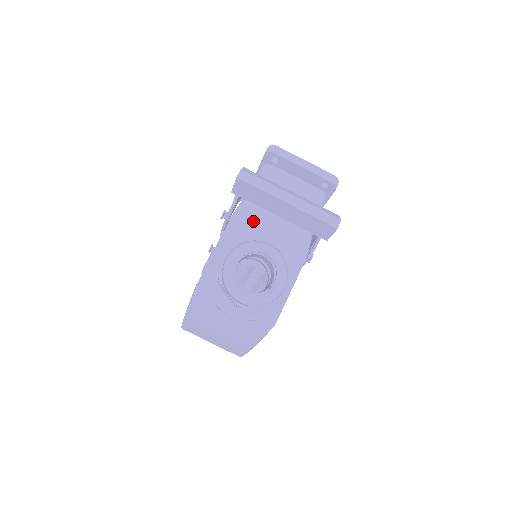
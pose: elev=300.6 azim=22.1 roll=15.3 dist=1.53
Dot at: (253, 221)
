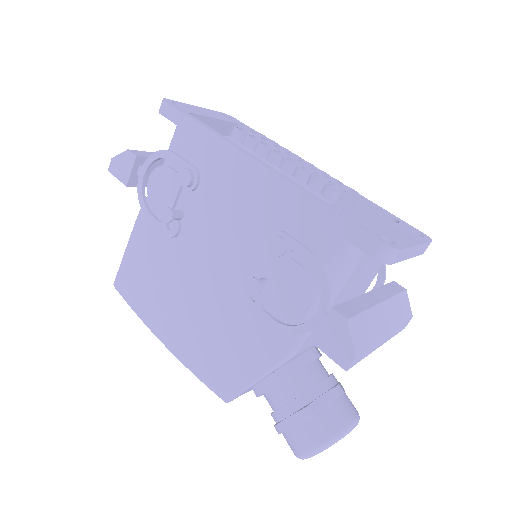
Dot at: occluded
